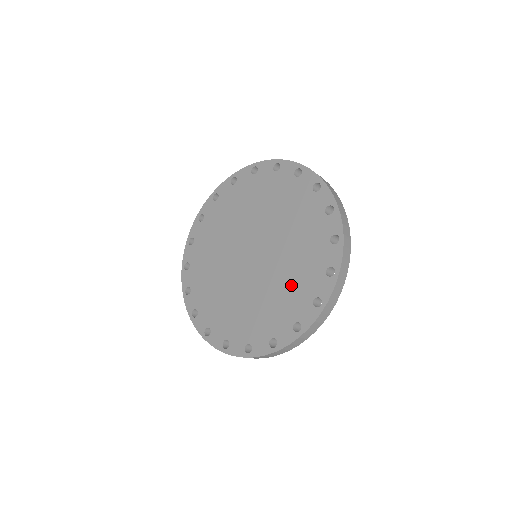
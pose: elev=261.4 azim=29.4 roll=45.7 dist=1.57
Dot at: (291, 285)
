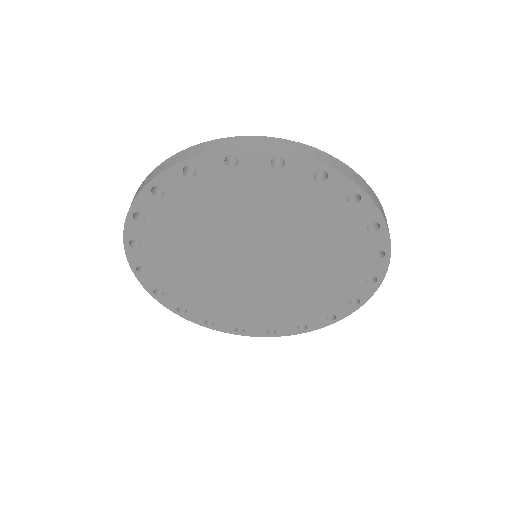
Dot at: (305, 301)
